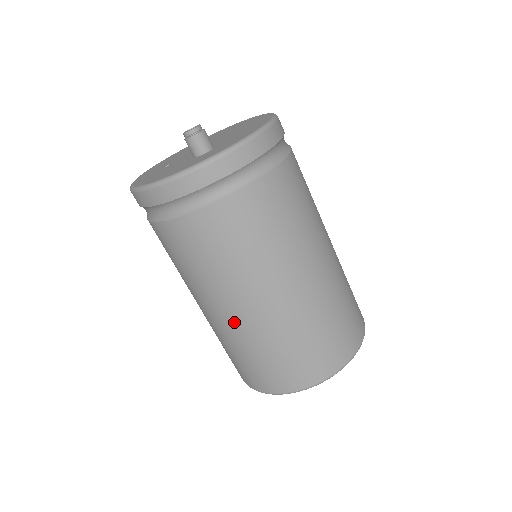
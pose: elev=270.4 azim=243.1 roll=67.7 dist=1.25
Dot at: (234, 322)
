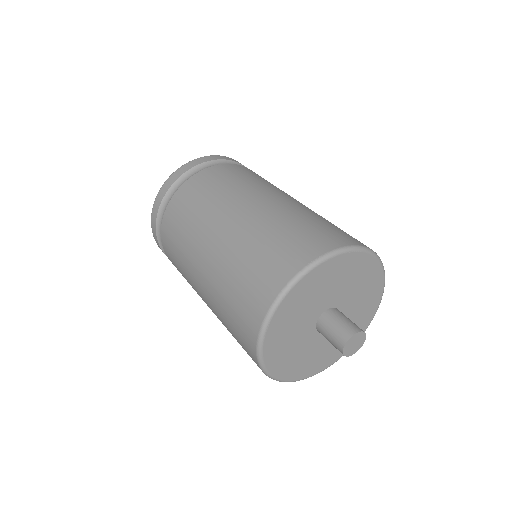
Dot at: (231, 230)
